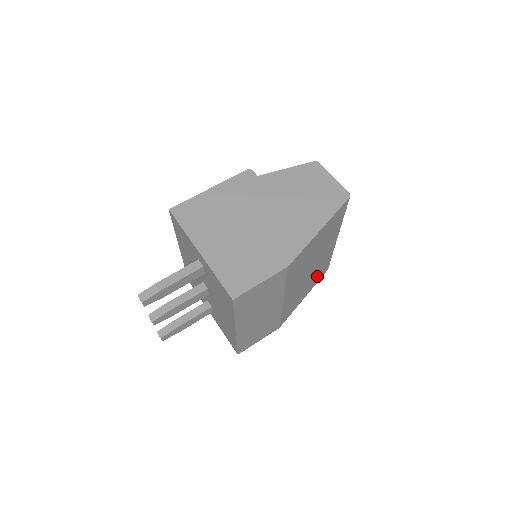
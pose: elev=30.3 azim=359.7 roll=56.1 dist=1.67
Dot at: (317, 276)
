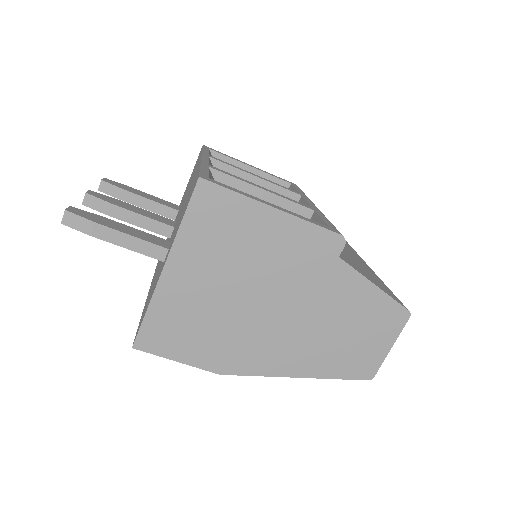
Dot at: occluded
